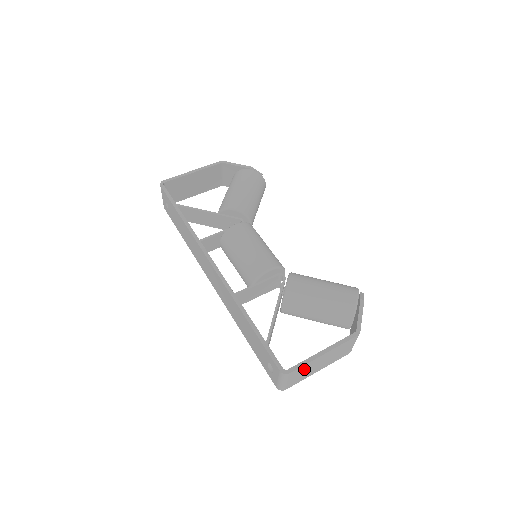
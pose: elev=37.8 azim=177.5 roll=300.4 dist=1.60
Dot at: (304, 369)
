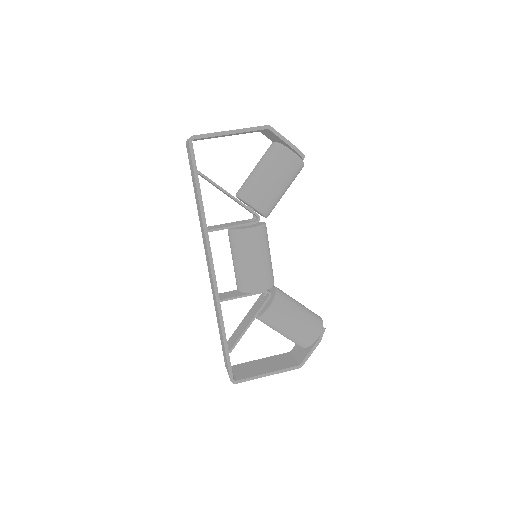
Dot at: occluded
